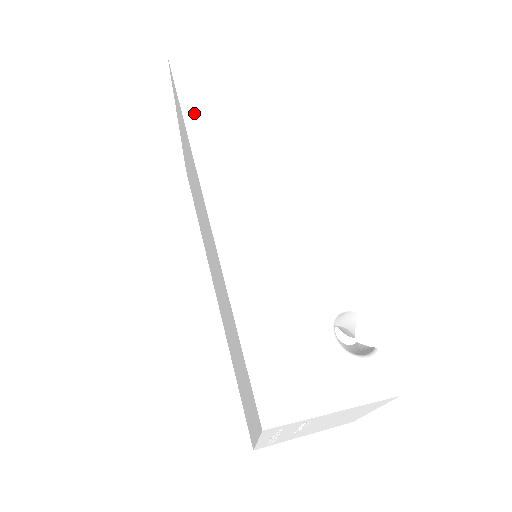
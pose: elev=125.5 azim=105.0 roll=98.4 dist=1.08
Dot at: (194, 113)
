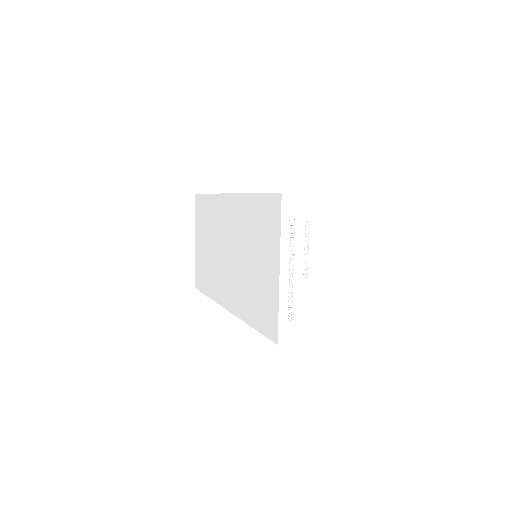
Dot at: occluded
